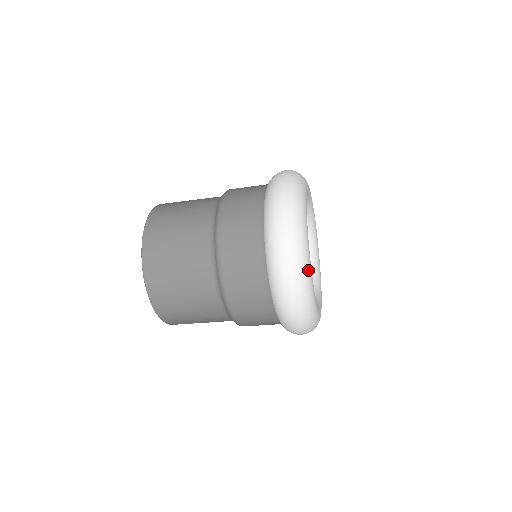
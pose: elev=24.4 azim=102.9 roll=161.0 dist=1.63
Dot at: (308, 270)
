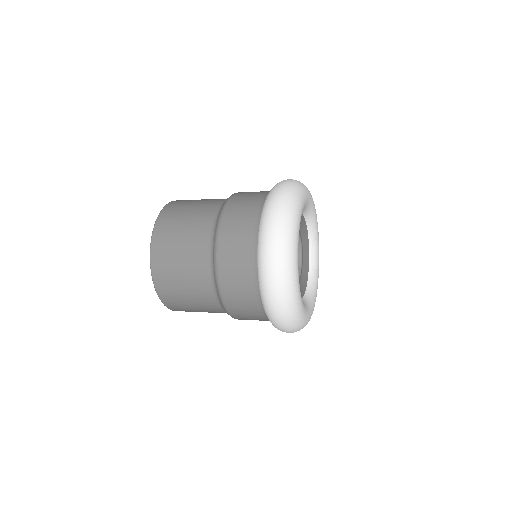
Dot at: (306, 323)
